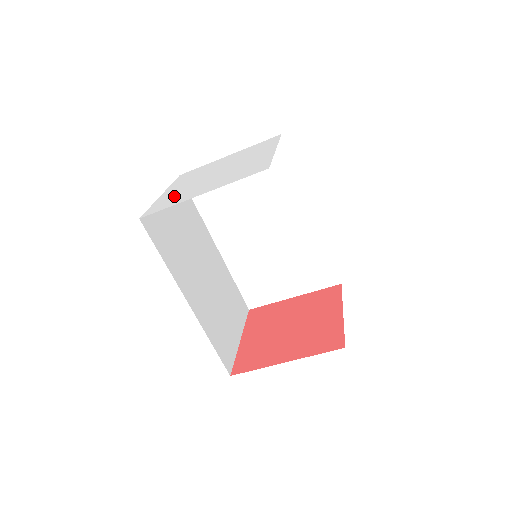
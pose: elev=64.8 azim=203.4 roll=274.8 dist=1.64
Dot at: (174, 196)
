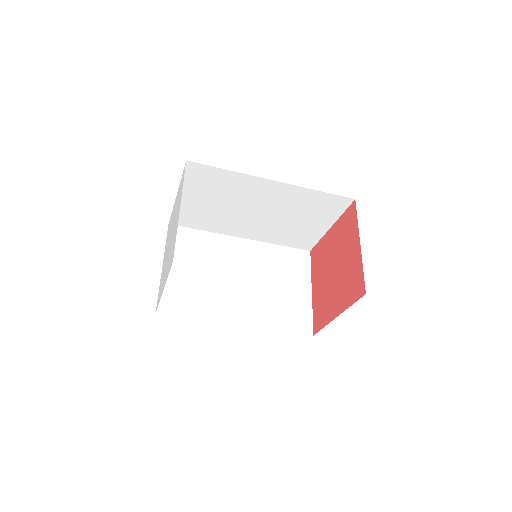
Dot at: occluded
